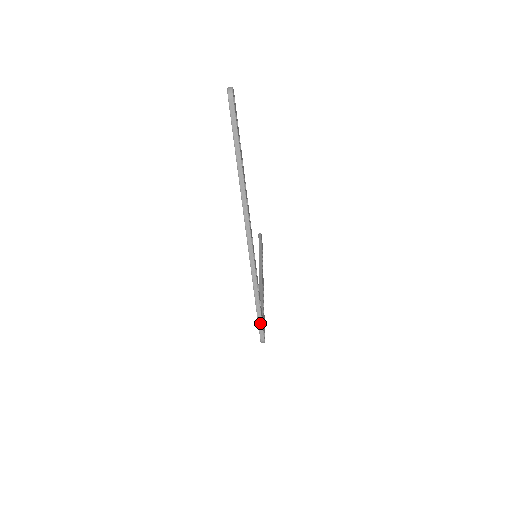
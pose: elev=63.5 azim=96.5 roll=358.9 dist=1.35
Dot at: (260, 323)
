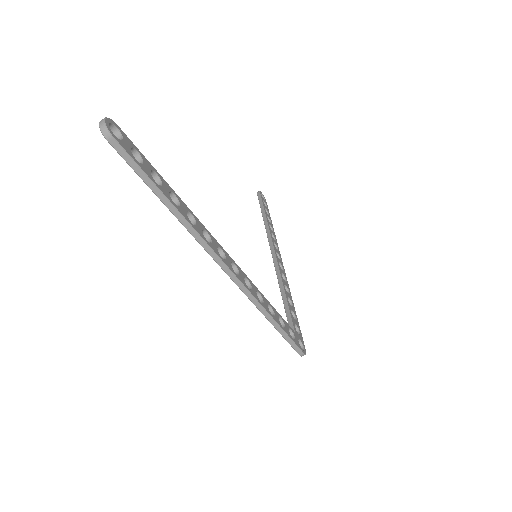
Dot at: (290, 342)
